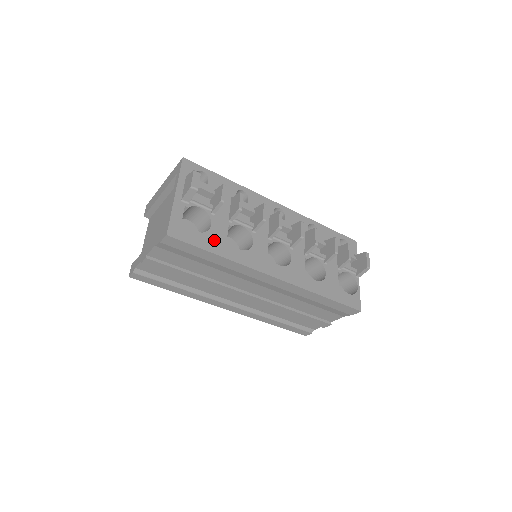
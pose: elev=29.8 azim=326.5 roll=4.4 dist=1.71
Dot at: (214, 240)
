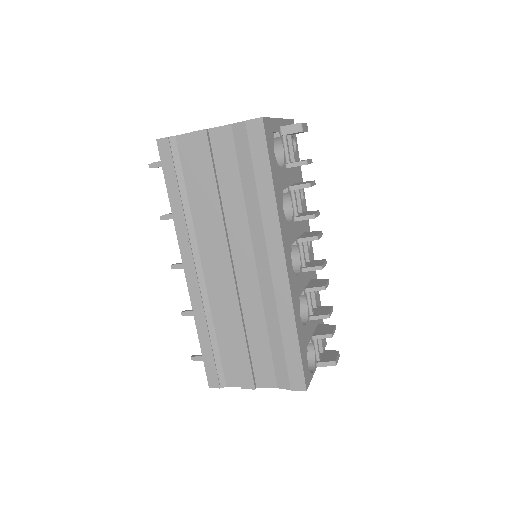
Dot at: (277, 175)
